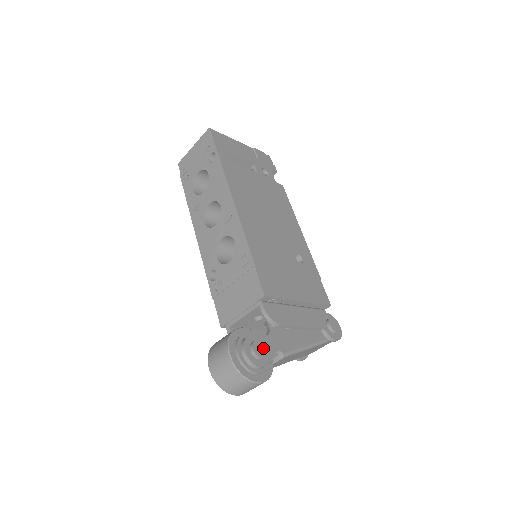
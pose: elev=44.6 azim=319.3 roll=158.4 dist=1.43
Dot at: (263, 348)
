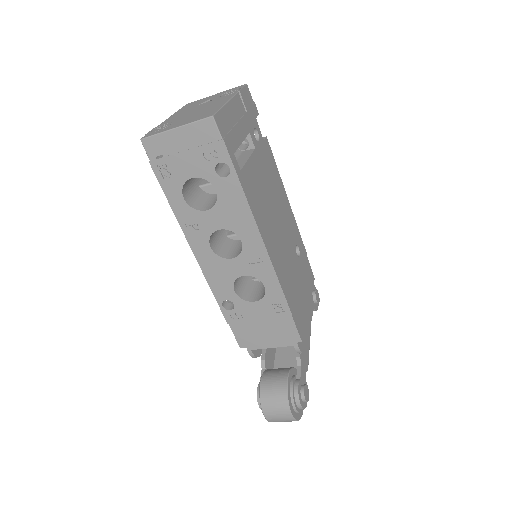
Dot at: (307, 389)
